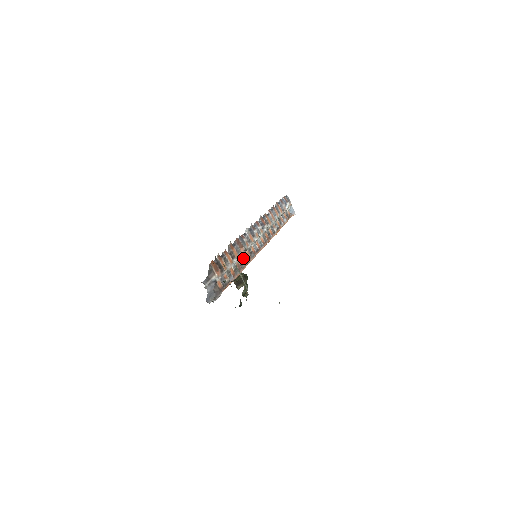
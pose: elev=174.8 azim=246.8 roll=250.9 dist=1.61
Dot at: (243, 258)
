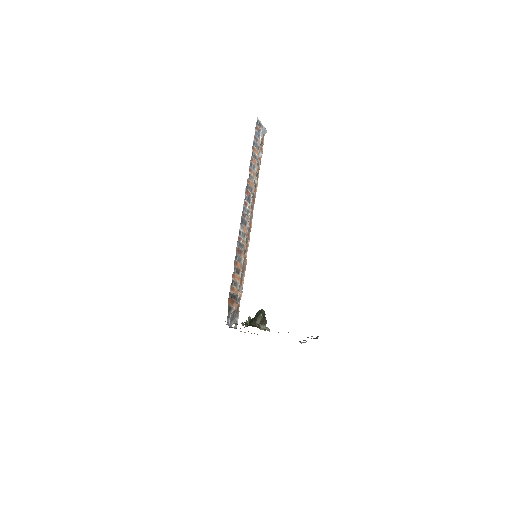
Dot at: (243, 255)
